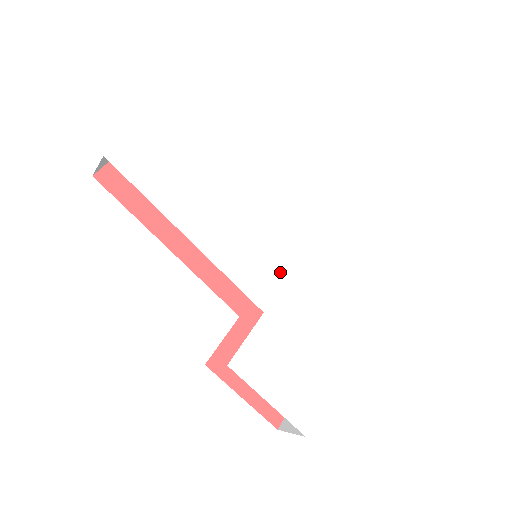
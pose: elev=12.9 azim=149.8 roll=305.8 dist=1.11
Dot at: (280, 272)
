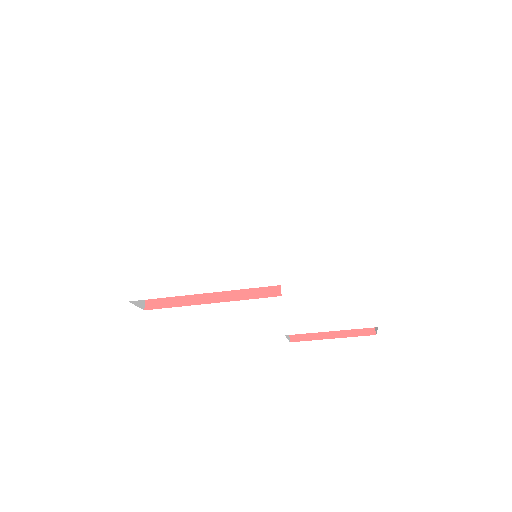
Dot at: (270, 252)
